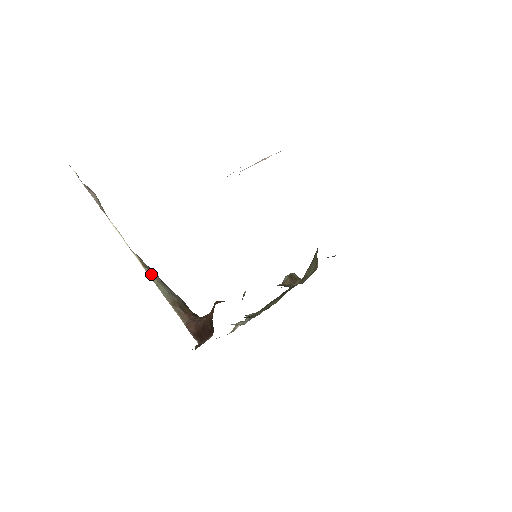
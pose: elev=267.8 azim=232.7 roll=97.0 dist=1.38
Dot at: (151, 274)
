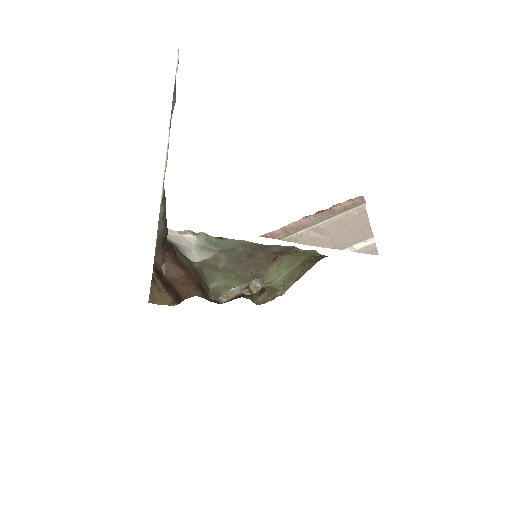
Dot at: (162, 211)
